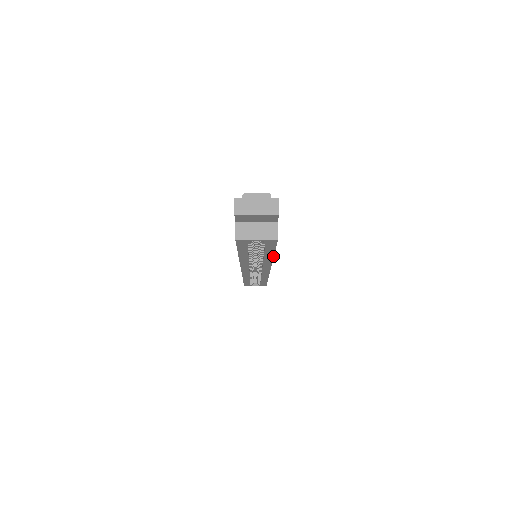
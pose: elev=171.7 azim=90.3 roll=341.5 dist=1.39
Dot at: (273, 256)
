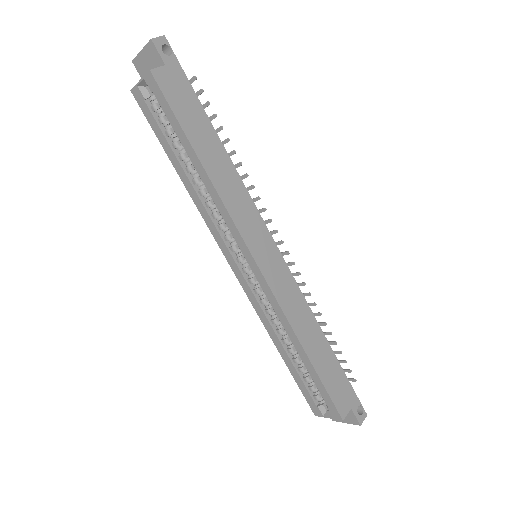
Dot at: (200, 162)
